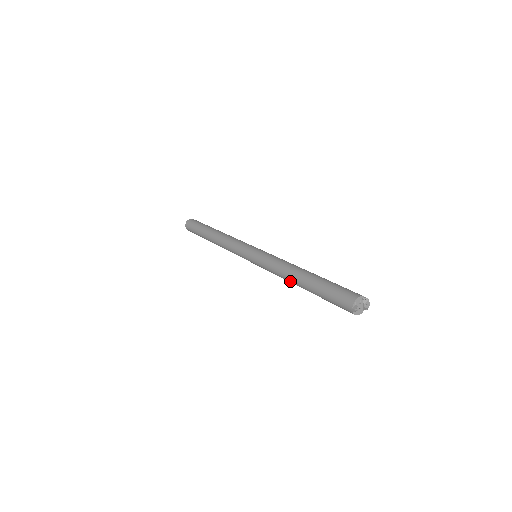
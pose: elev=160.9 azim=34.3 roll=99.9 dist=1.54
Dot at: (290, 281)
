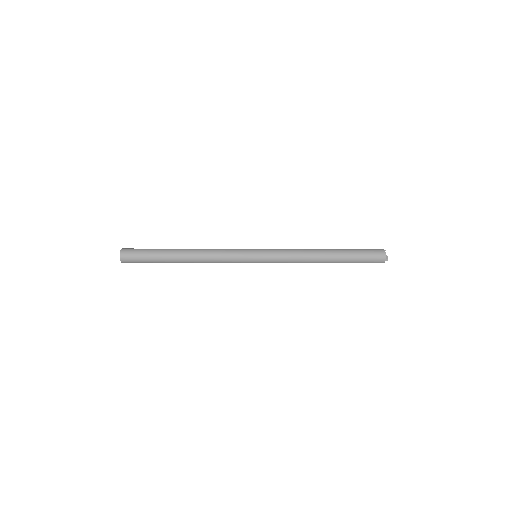
Dot at: (315, 262)
